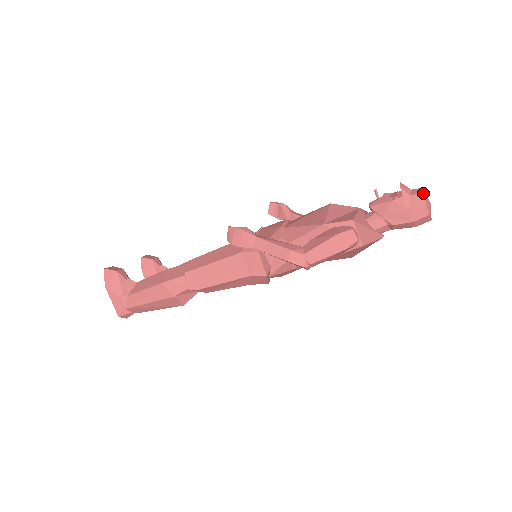
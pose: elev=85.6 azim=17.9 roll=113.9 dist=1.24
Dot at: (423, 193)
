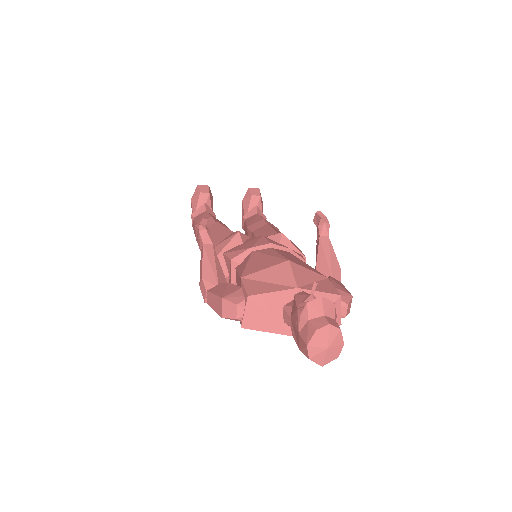
Dot at: (316, 330)
